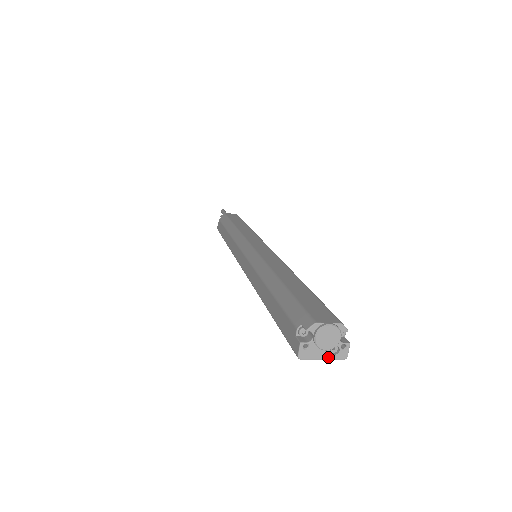
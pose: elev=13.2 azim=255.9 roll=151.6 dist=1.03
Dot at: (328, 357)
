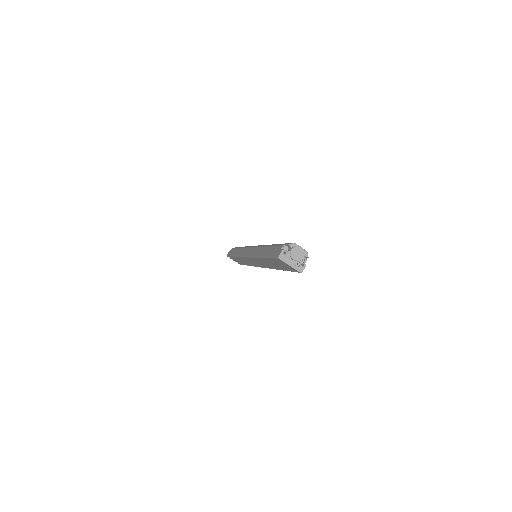
Dot at: (293, 266)
